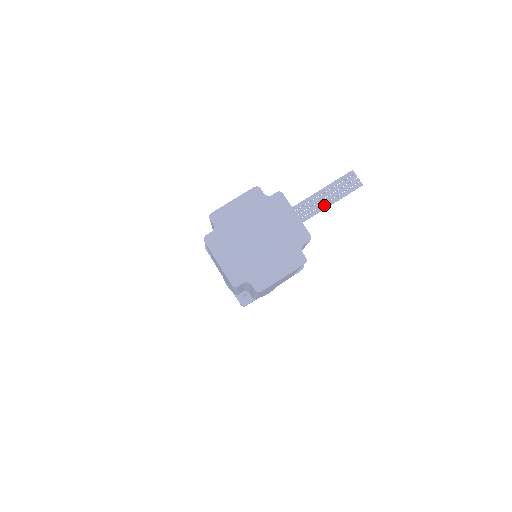
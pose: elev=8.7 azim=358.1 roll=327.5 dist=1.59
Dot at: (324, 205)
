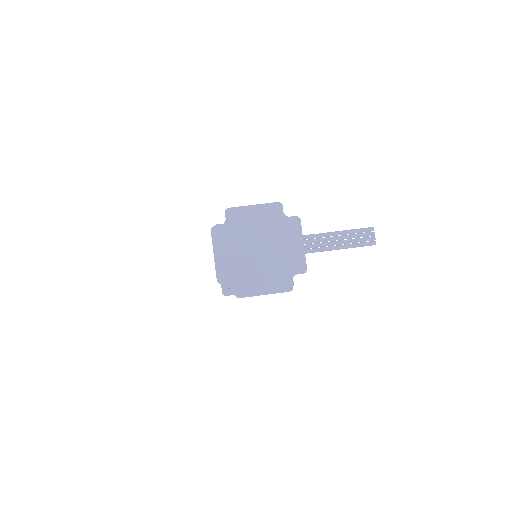
Dot at: (332, 247)
